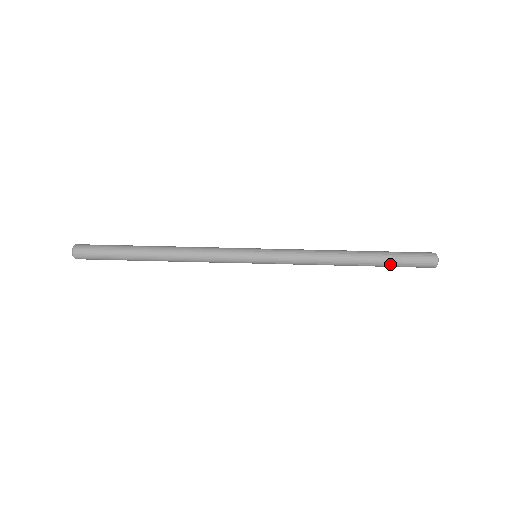
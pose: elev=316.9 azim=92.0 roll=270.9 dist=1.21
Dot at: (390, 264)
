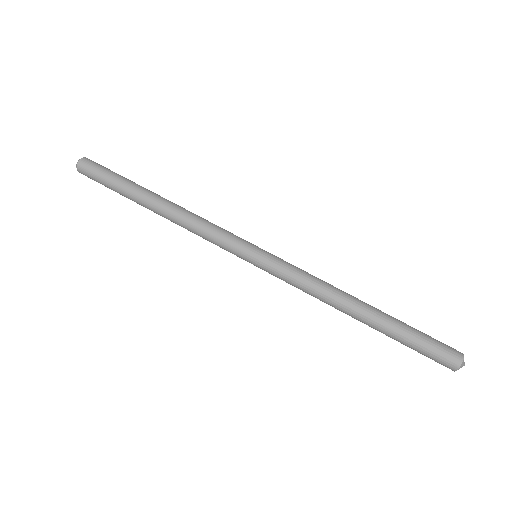
Dot at: (403, 337)
